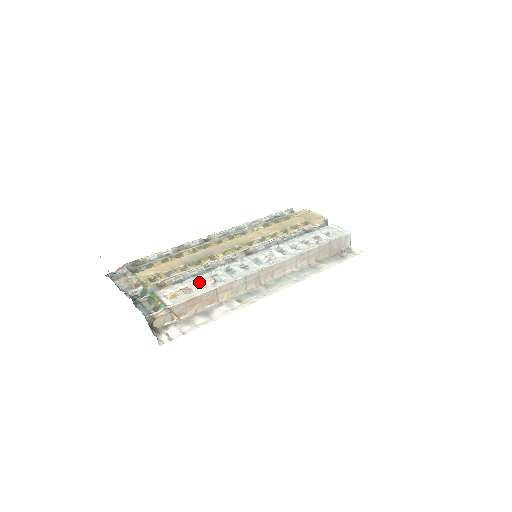
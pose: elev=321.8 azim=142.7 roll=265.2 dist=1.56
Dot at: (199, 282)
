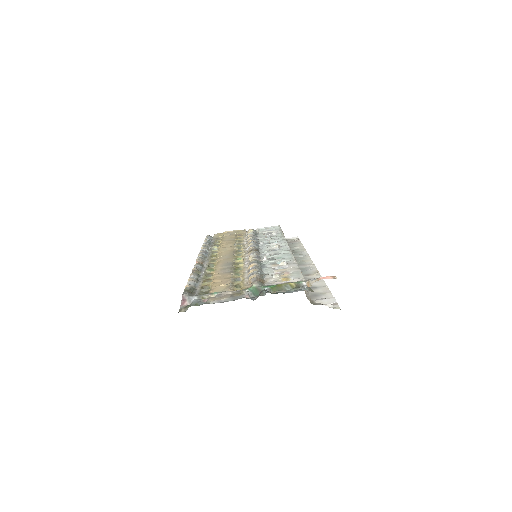
Dot at: (275, 269)
